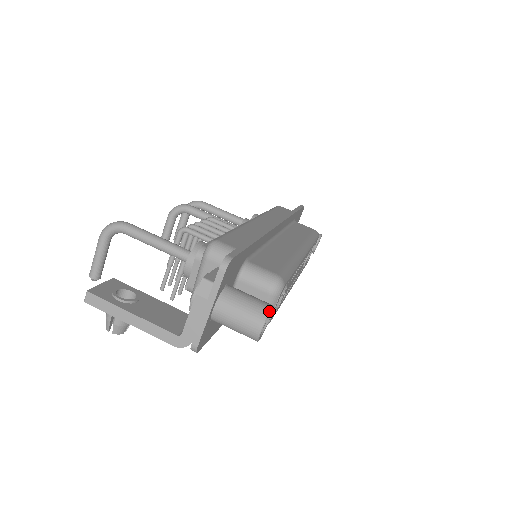
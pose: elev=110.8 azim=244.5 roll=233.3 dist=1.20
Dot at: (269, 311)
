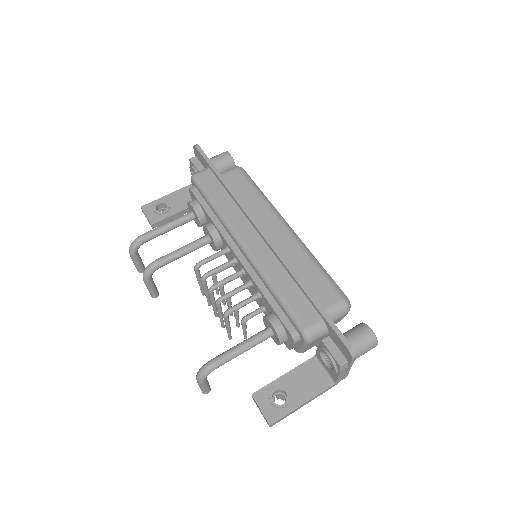
Dot at: (374, 335)
